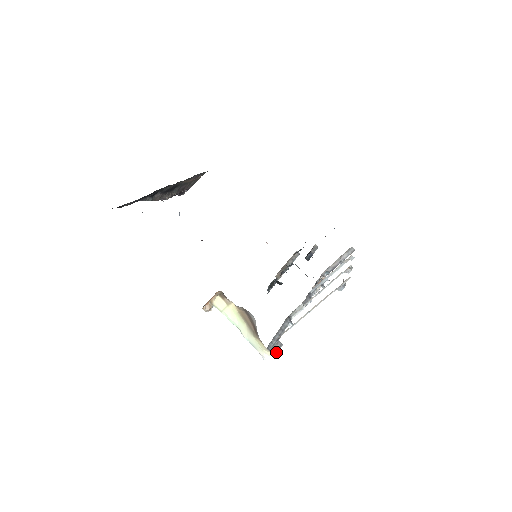
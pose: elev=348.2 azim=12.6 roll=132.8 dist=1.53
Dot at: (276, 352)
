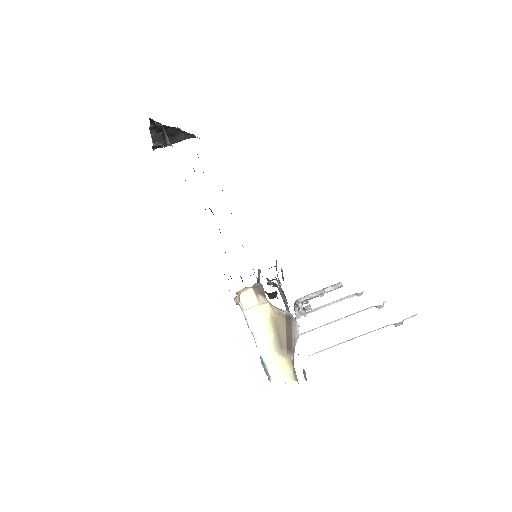
Dot at: (306, 379)
